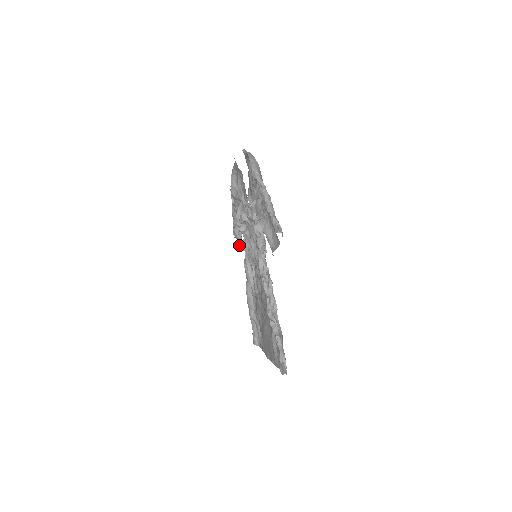
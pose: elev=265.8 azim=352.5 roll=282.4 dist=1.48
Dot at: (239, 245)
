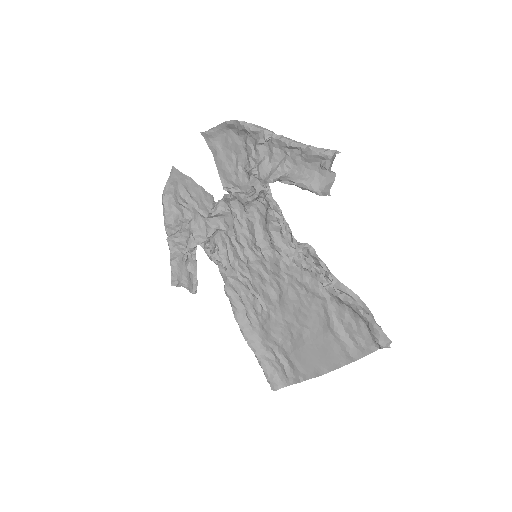
Dot at: (195, 285)
